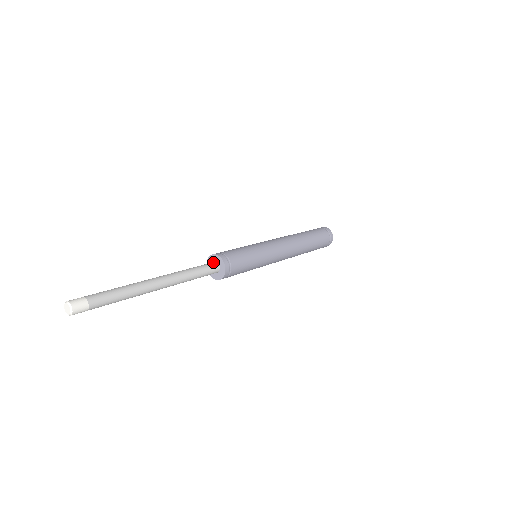
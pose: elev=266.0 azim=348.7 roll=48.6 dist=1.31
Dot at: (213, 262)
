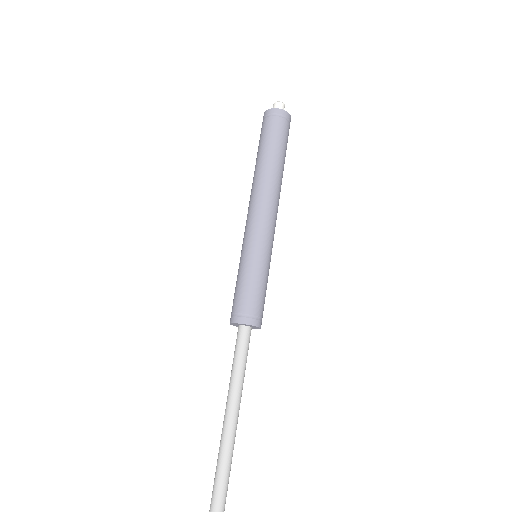
Dot at: (239, 329)
